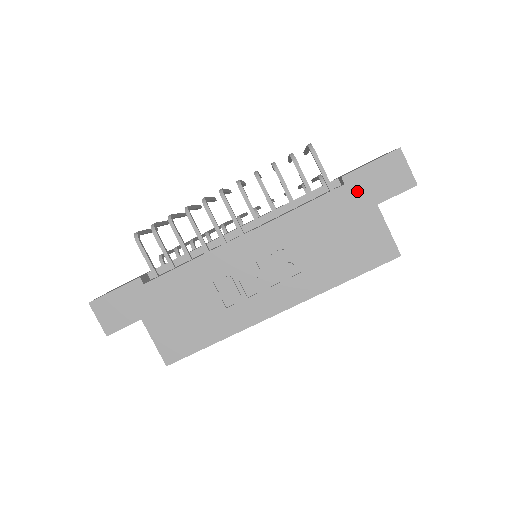
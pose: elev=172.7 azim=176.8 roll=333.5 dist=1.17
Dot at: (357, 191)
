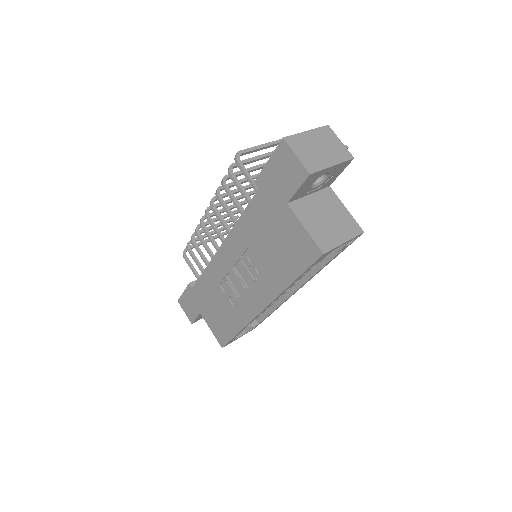
Dot at: (269, 193)
